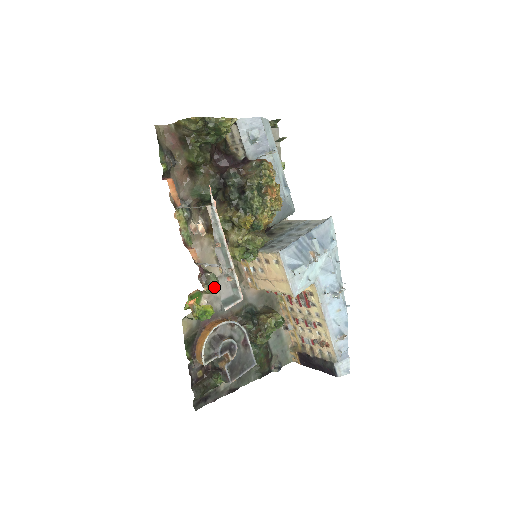
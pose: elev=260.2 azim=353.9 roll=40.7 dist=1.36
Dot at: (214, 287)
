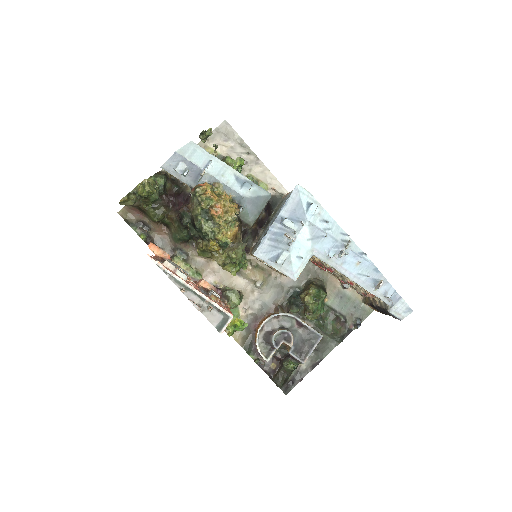
Dot at: (235, 301)
